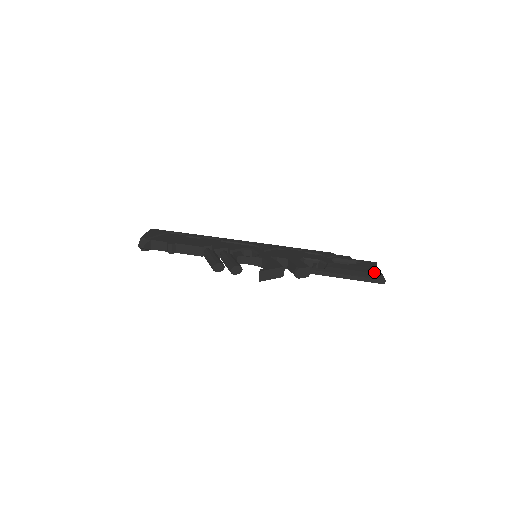
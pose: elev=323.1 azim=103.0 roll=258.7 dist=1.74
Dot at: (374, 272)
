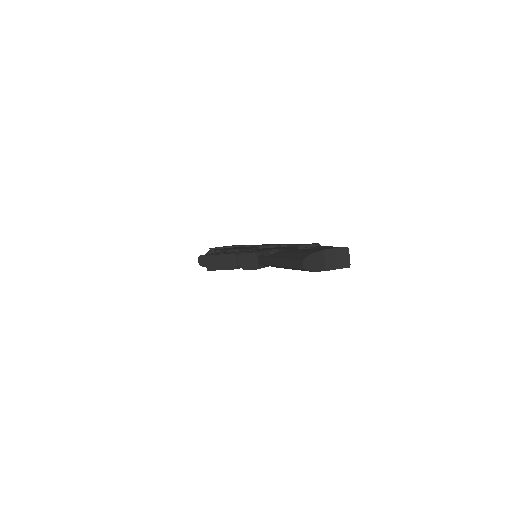
Dot at: (307, 252)
